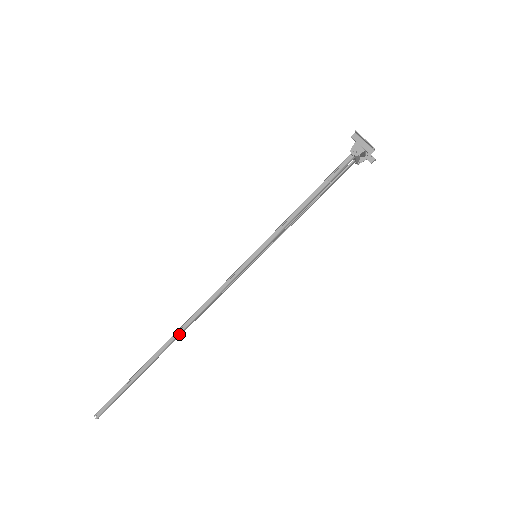
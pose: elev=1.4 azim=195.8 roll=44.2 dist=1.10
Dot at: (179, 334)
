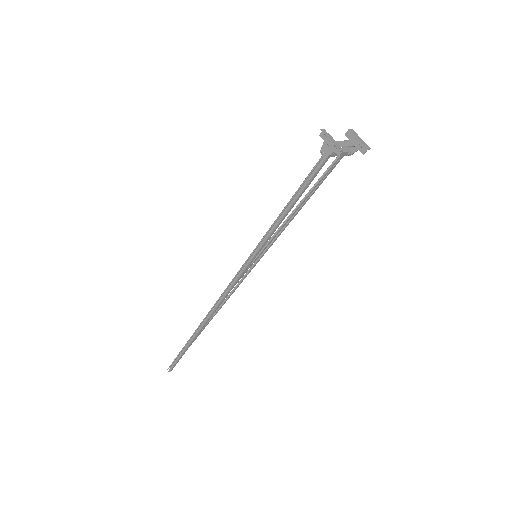
Dot at: (207, 319)
